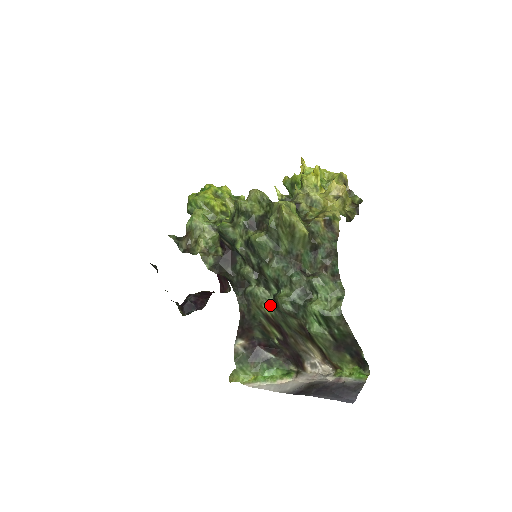
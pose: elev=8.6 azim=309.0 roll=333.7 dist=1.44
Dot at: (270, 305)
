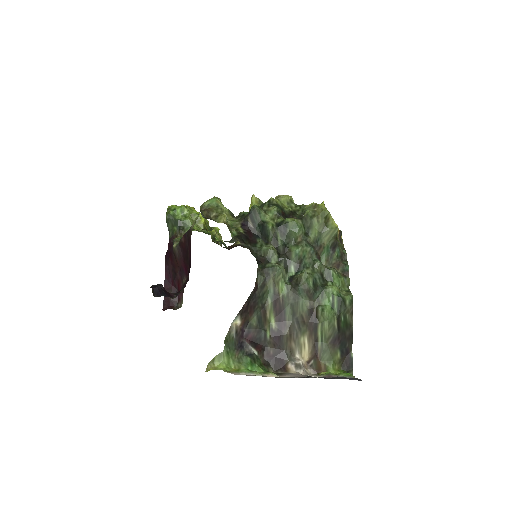
Dot at: (286, 284)
